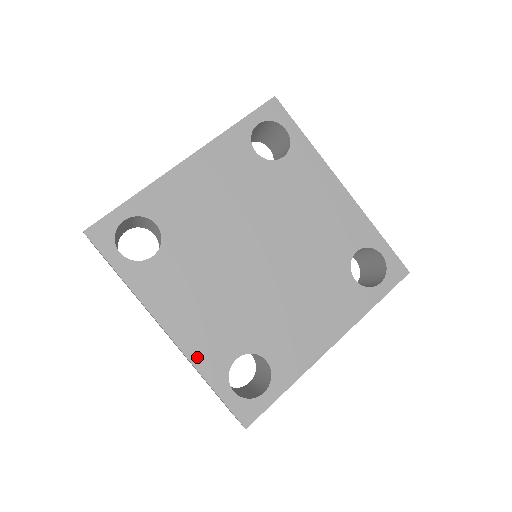
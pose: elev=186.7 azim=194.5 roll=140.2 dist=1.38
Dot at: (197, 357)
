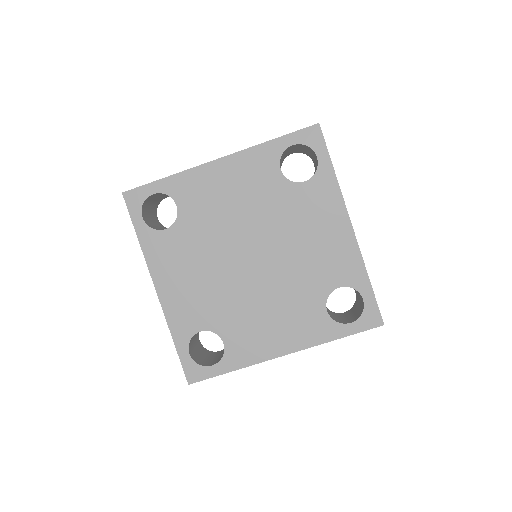
Dot at: (172, 317)
